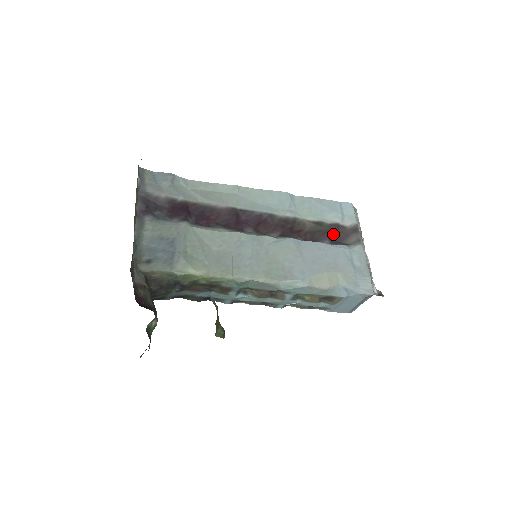
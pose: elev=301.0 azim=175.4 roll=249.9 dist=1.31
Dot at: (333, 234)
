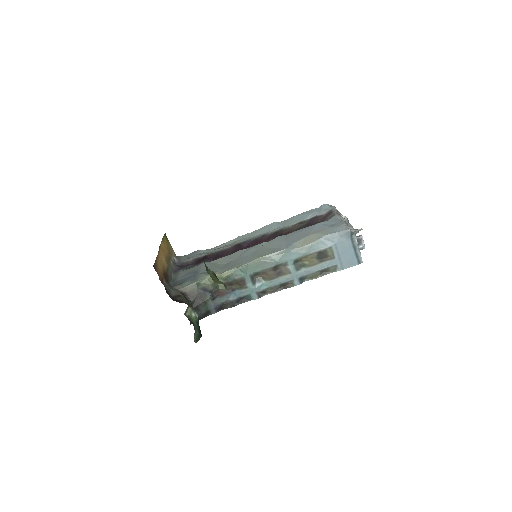
Dot at: (314, 223)
